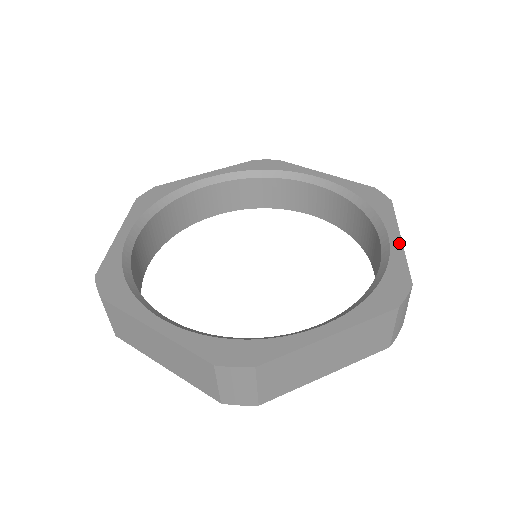
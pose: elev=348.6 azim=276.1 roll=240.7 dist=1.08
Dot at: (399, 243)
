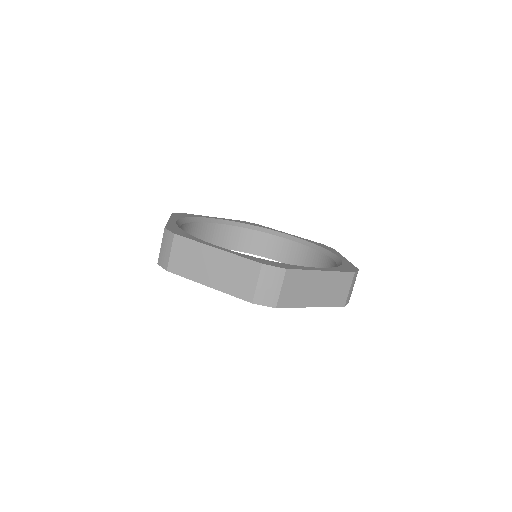
Dot at: (317, 269)
